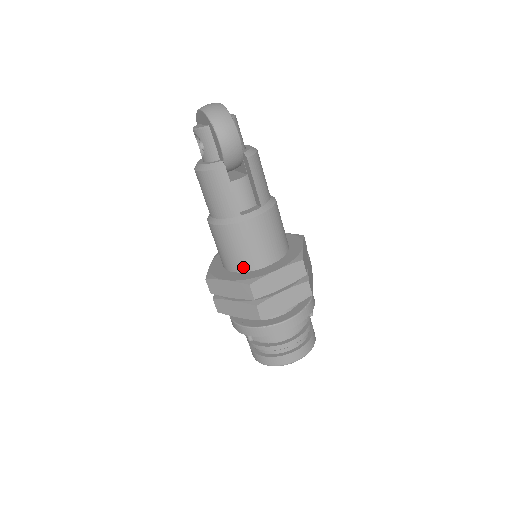
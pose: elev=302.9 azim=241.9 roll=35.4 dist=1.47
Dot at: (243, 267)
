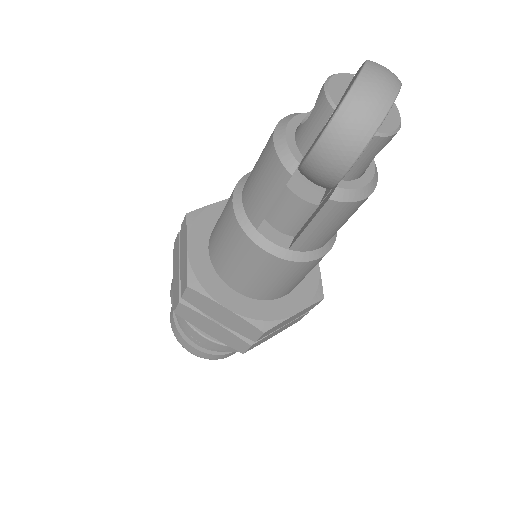
Dot at: (214, 259)
